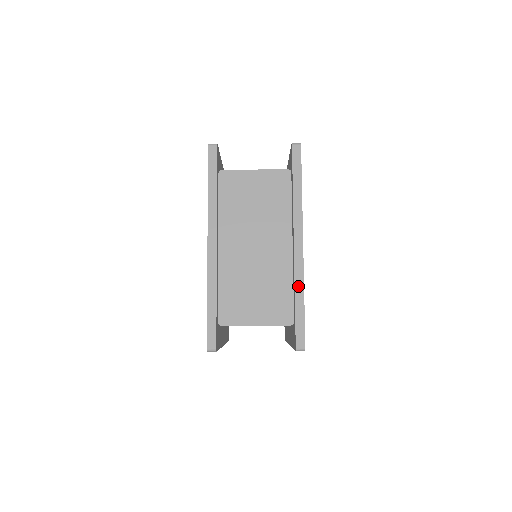
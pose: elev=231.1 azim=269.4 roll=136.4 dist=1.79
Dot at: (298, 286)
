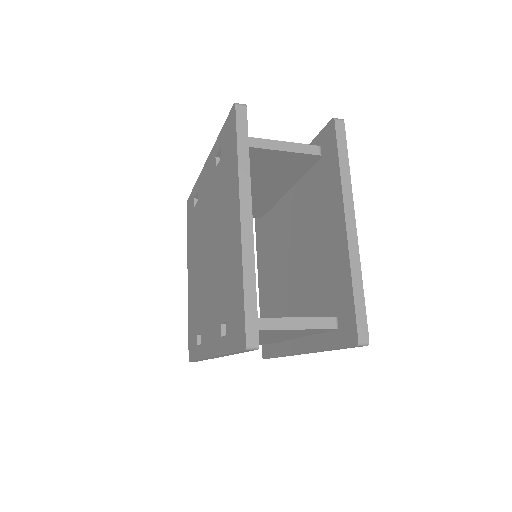
Dot at: occluded
